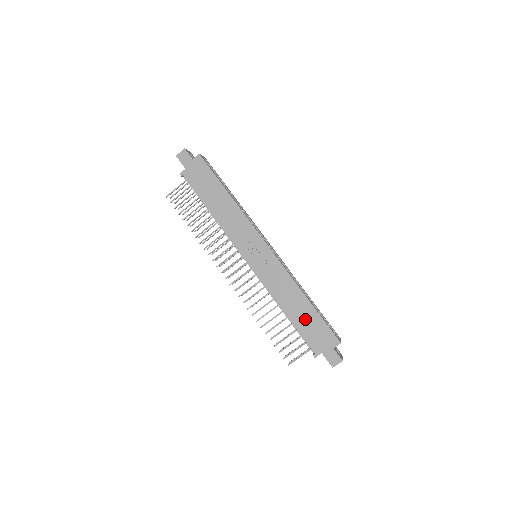
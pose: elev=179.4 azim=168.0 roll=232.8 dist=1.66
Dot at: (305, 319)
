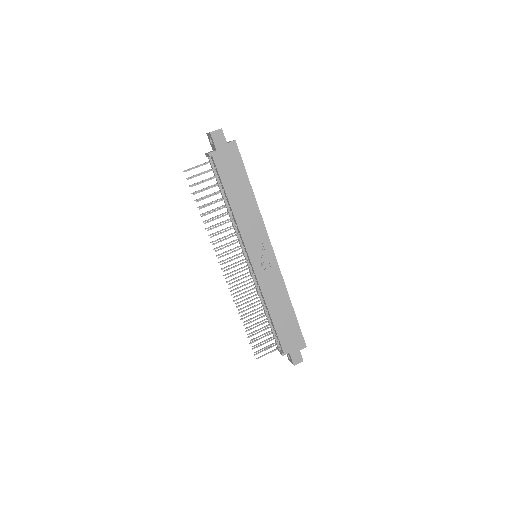
Dot at: (285, 323)
